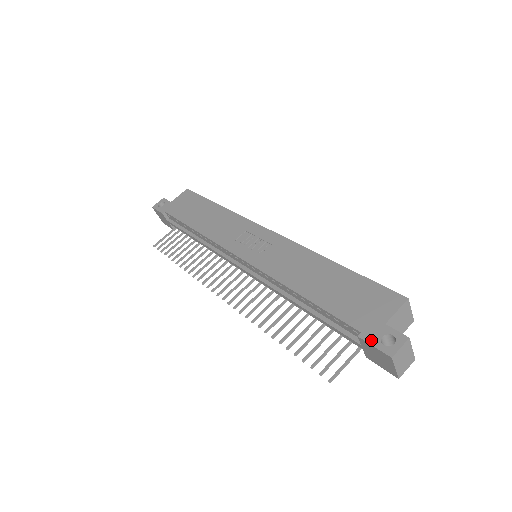
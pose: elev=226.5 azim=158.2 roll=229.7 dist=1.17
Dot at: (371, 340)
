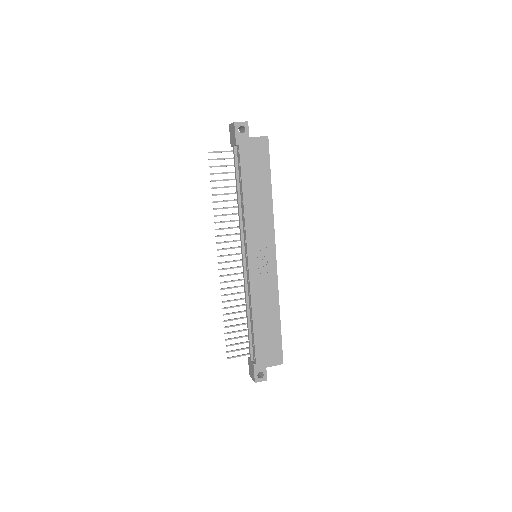
Dot at: (256, 370)
